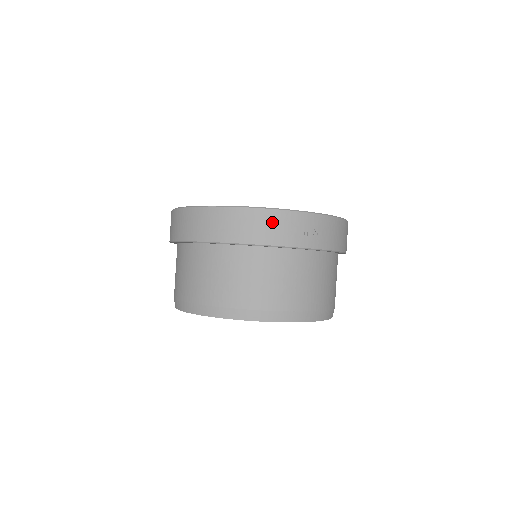
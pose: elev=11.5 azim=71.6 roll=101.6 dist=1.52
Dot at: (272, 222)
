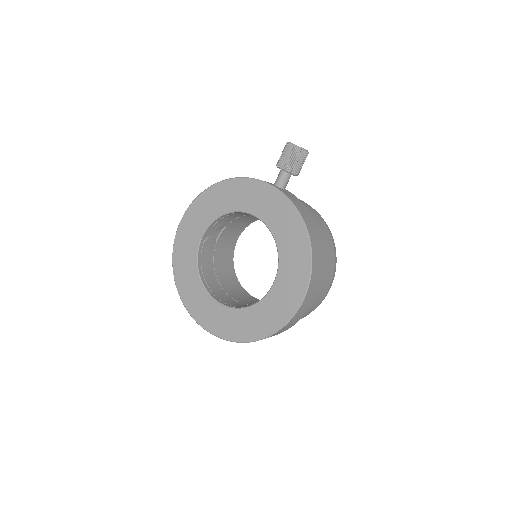
Dot at: occluded
